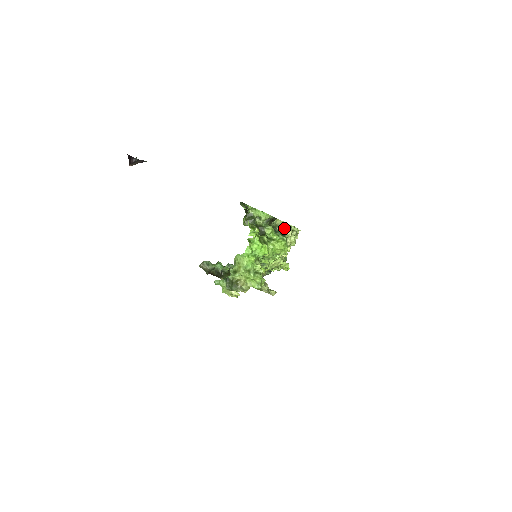
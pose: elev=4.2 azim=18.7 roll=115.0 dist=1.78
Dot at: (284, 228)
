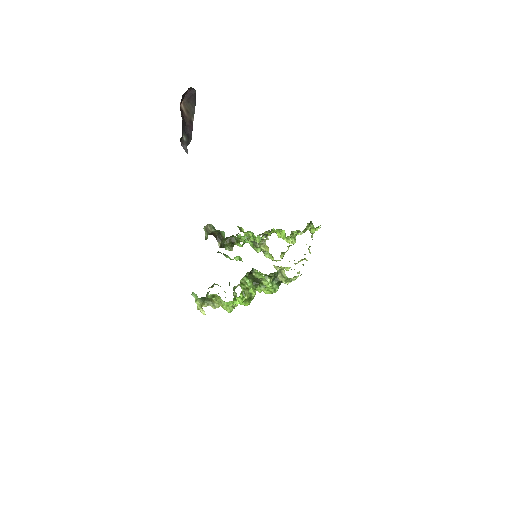
Dot at: (283, 281)
